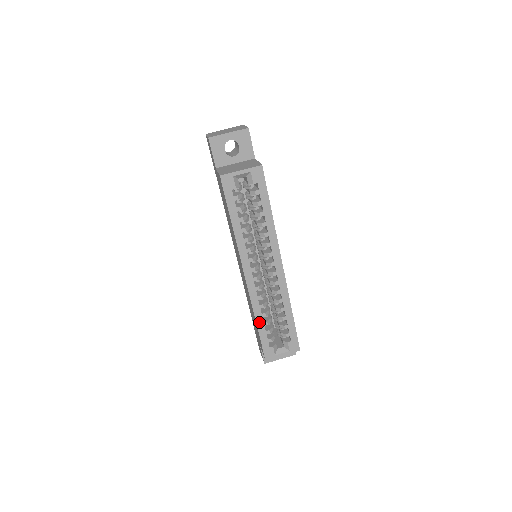
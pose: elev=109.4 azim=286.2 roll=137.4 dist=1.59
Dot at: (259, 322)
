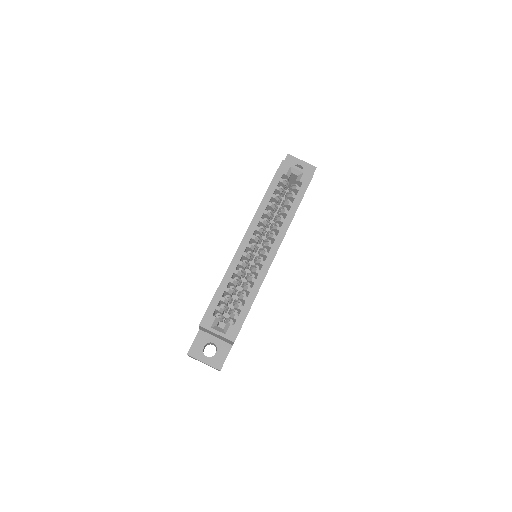
Dot at: (223, 284)
